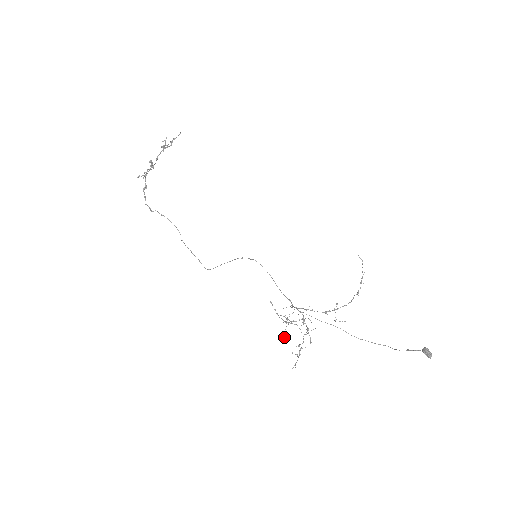
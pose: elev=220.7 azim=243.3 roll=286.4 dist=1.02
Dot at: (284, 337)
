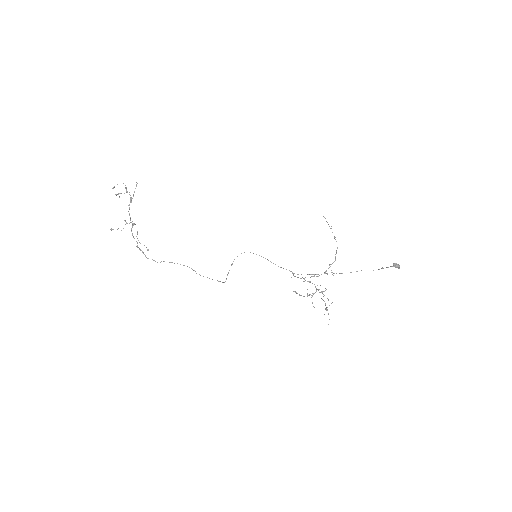
Dot at: occluded
